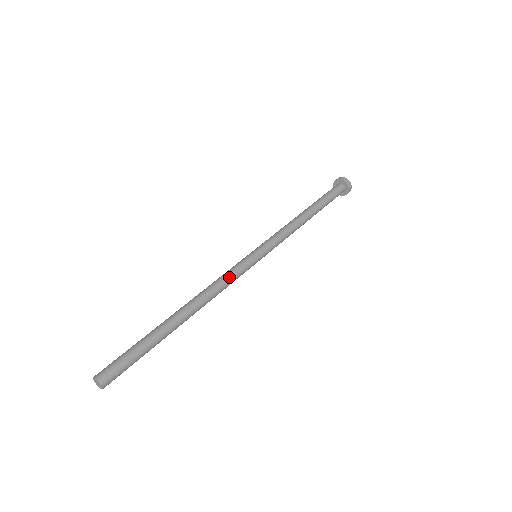
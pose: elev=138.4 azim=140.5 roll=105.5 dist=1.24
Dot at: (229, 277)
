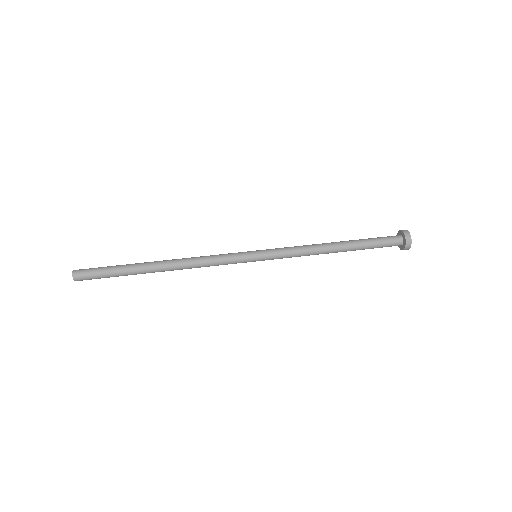
Dot at: (215, 256)
